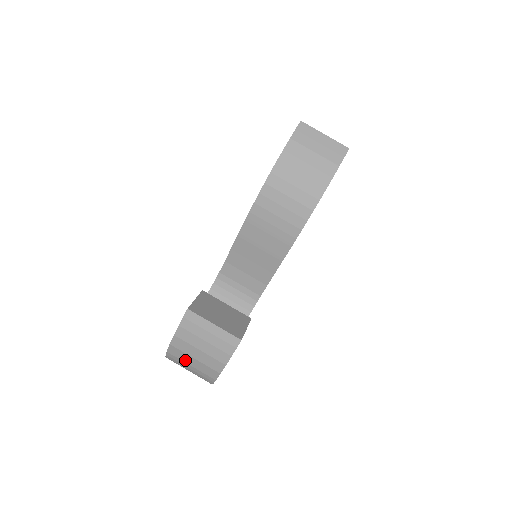
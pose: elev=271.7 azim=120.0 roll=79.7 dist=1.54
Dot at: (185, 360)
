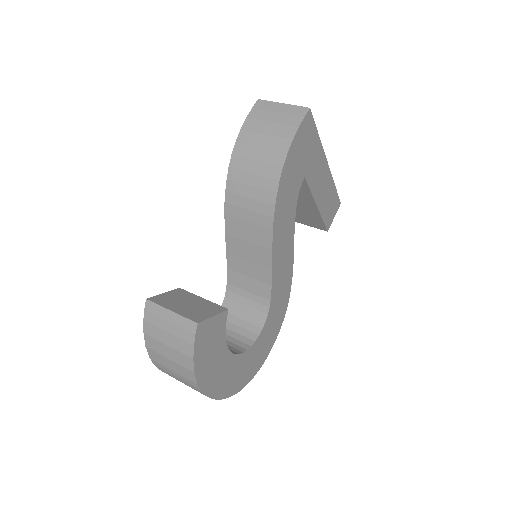
Dot at: (165, 364)
